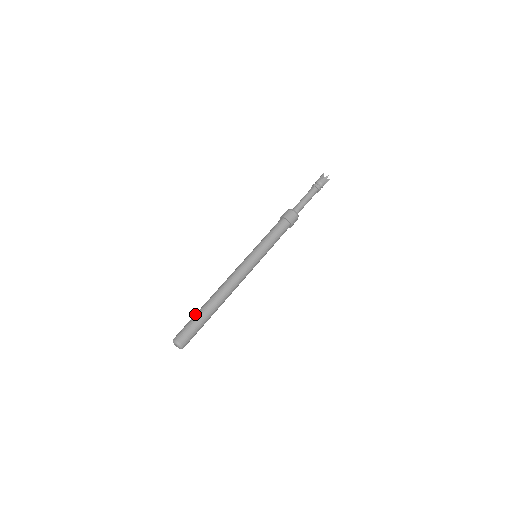
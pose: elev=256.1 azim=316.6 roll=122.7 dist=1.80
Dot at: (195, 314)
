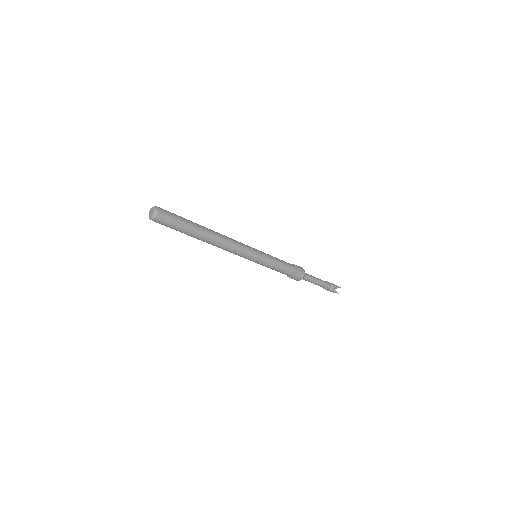
Dot at: occluded
